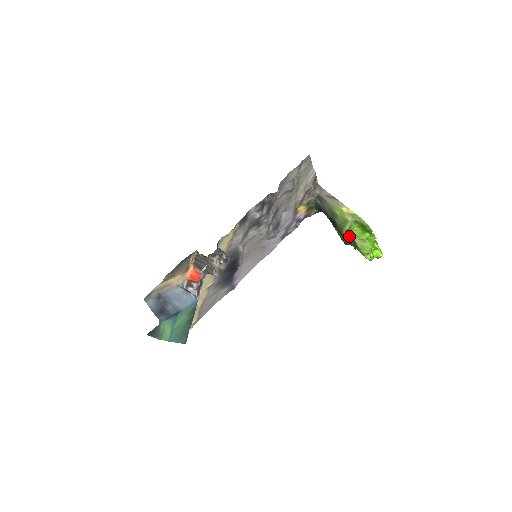
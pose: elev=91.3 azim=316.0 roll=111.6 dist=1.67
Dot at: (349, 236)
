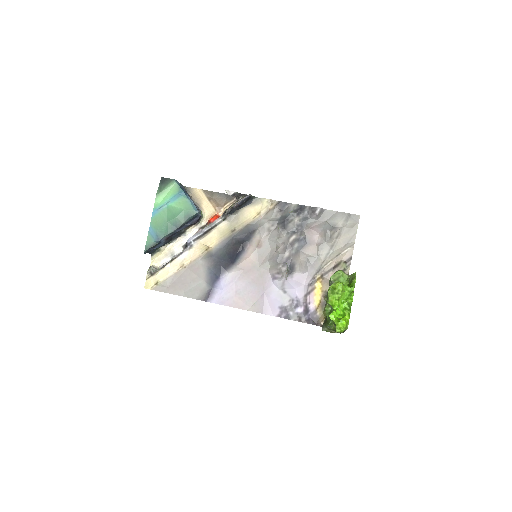
Dot at: occluded
